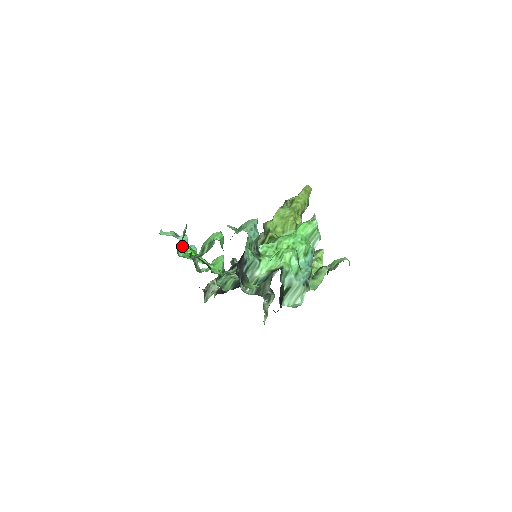
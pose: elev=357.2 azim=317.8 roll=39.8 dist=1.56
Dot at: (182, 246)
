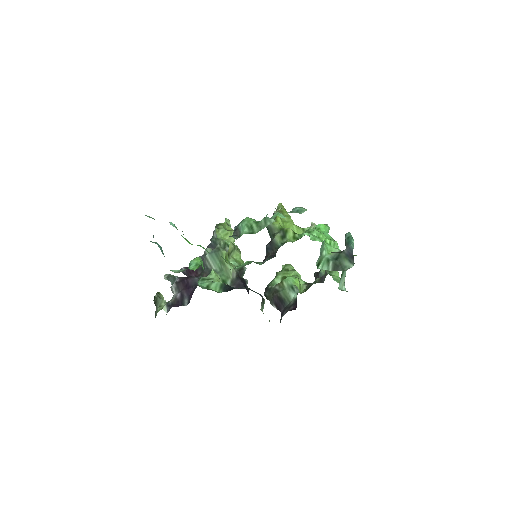
Dot at: occluded
